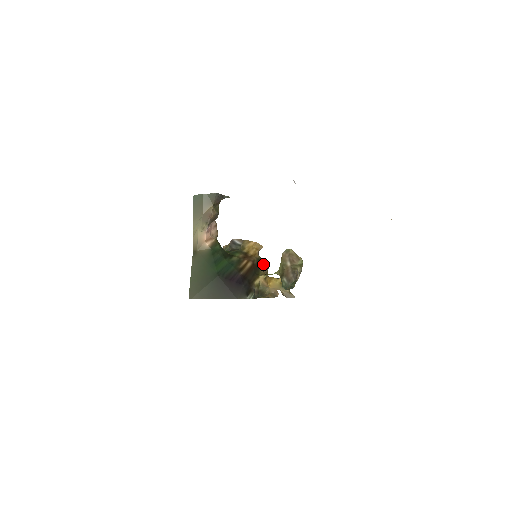
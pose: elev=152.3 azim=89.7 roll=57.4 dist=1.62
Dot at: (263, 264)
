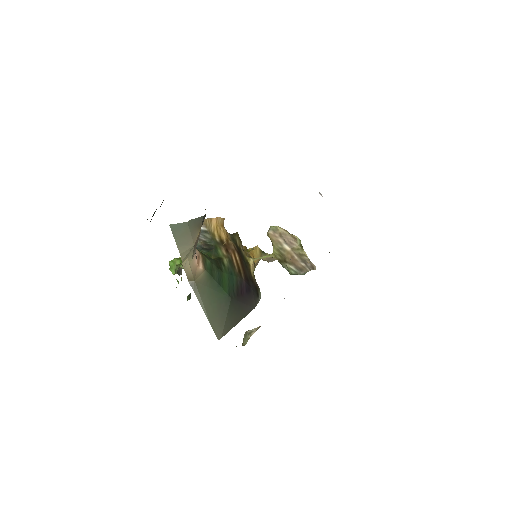
Dot at: (238, 242)
